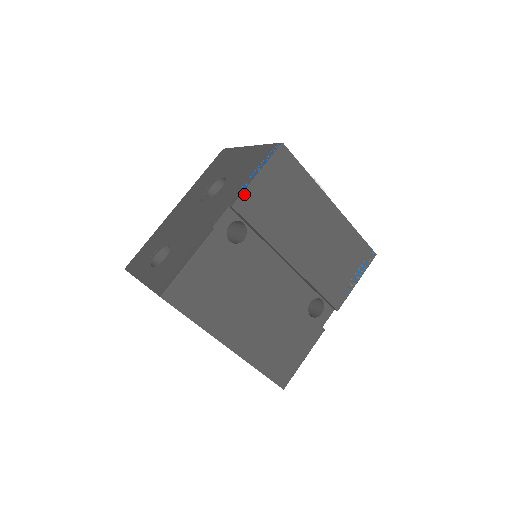
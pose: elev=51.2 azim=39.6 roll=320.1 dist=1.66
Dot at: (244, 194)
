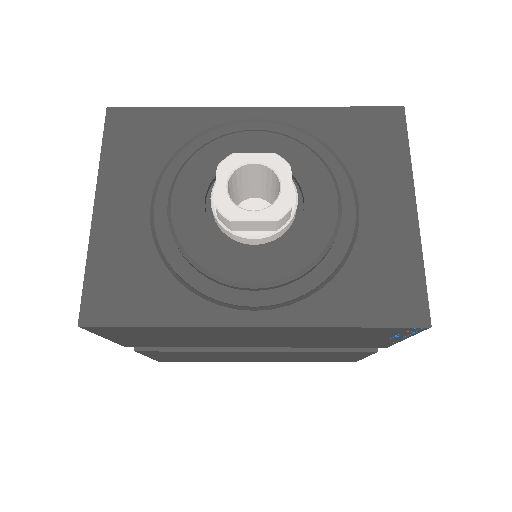
Dot at: (119, 343)
